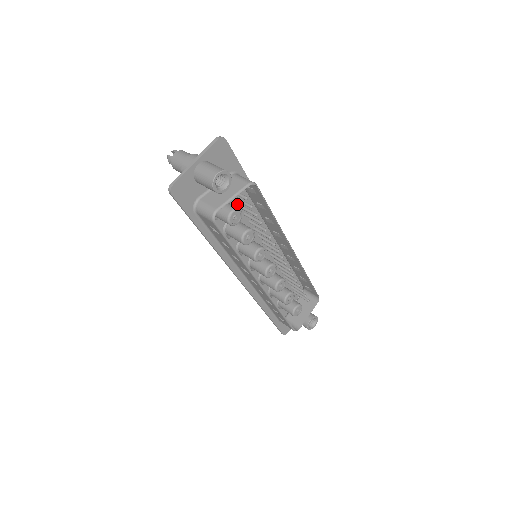
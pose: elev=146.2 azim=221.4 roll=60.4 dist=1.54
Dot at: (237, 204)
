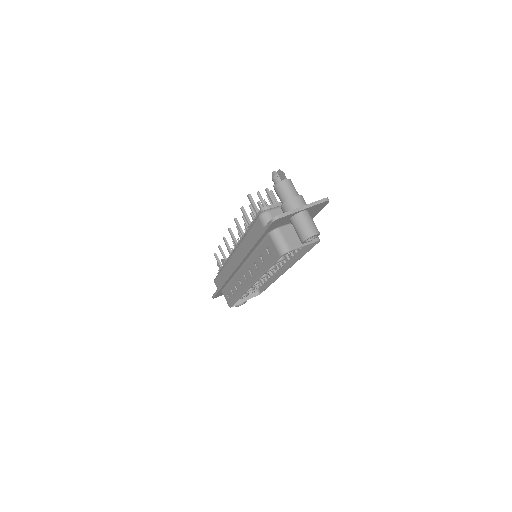
Dot at: occluded
